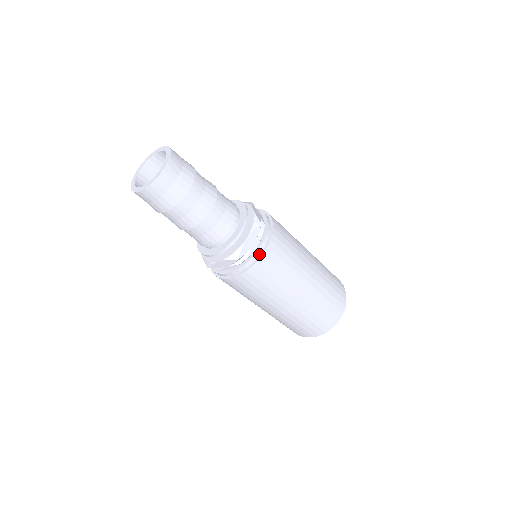
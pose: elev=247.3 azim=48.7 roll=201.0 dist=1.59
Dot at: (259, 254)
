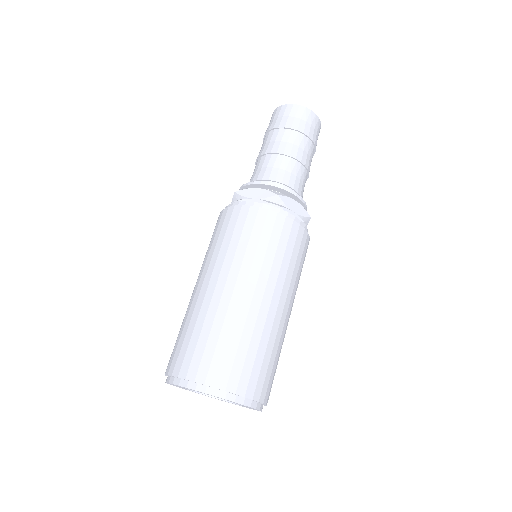
Dot at: (290, 218)
